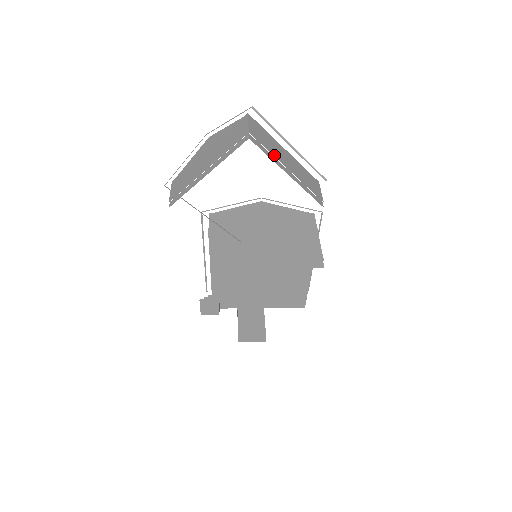
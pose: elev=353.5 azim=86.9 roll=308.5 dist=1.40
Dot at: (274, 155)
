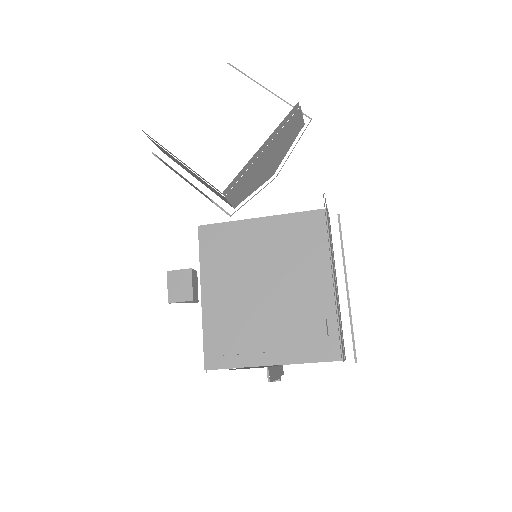
Dot at: occluded
